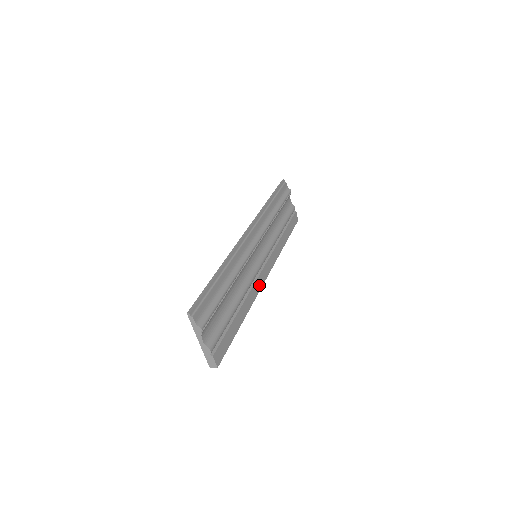
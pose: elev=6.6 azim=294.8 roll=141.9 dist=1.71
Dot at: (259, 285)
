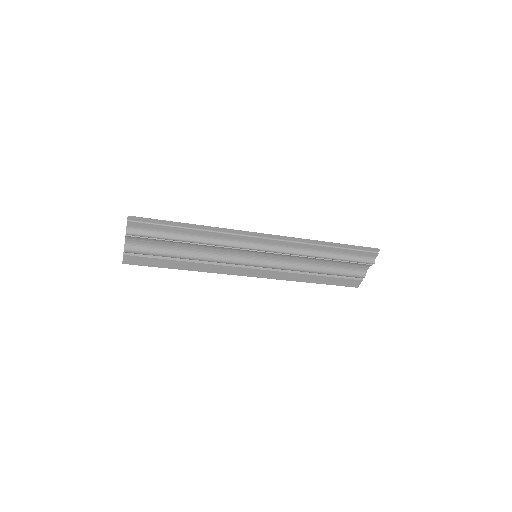
Dot at: (232, 271)
